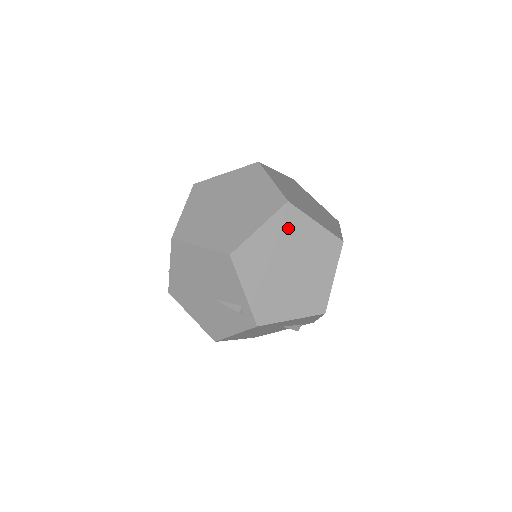
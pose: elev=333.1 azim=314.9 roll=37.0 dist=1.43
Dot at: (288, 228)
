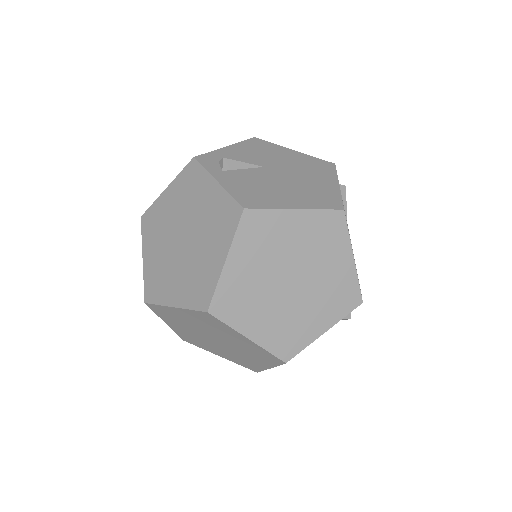
Dot at: (210, 323)
